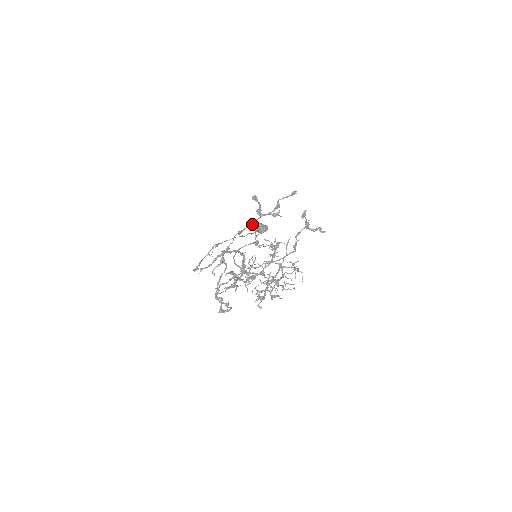
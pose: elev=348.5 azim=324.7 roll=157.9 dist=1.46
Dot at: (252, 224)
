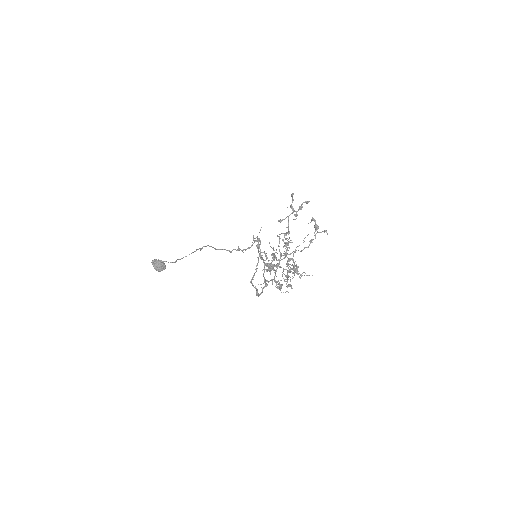
Dot at: occluded
